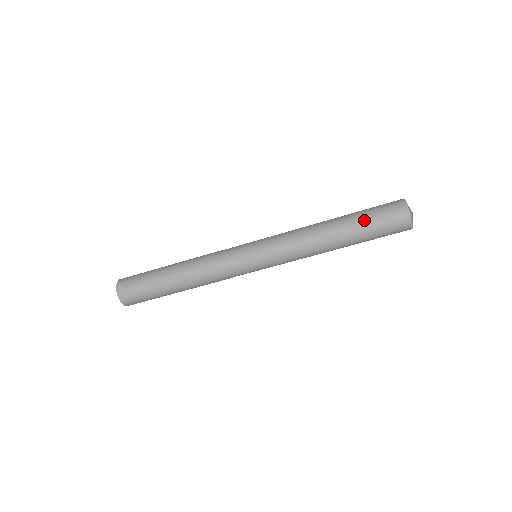
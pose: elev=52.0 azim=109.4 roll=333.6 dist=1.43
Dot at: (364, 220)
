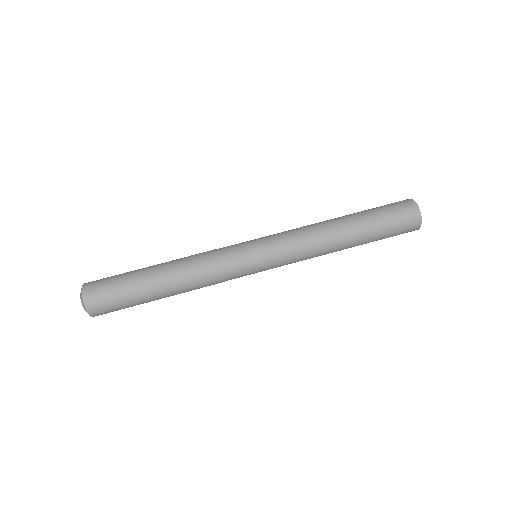
Dot at: occluded
